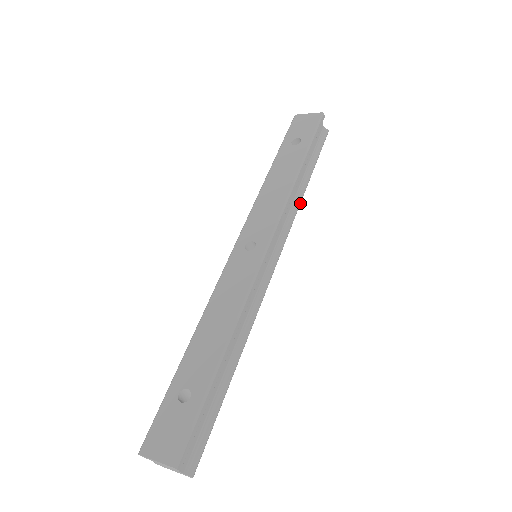
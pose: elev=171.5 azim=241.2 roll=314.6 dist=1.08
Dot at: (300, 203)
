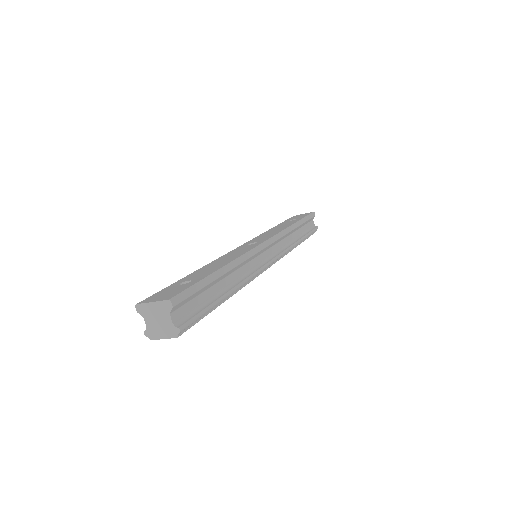
Dot at: (294, 246)
